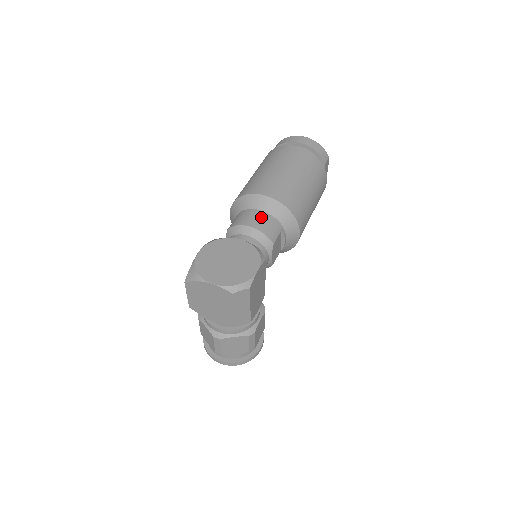
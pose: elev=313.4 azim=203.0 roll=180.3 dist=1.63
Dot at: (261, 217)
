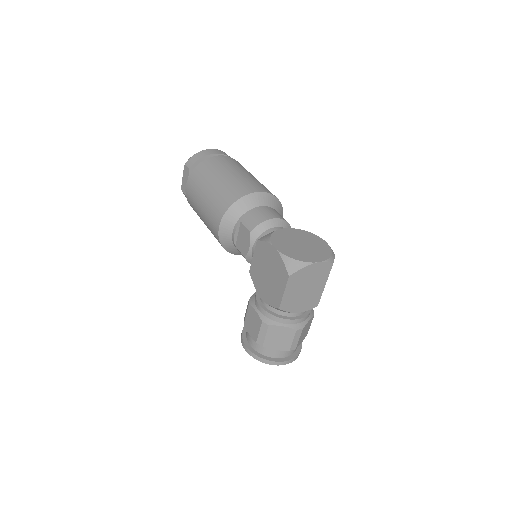
Dot at: (270, 210)
